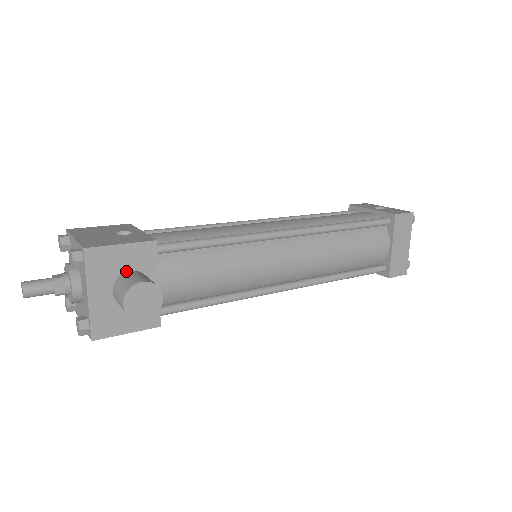
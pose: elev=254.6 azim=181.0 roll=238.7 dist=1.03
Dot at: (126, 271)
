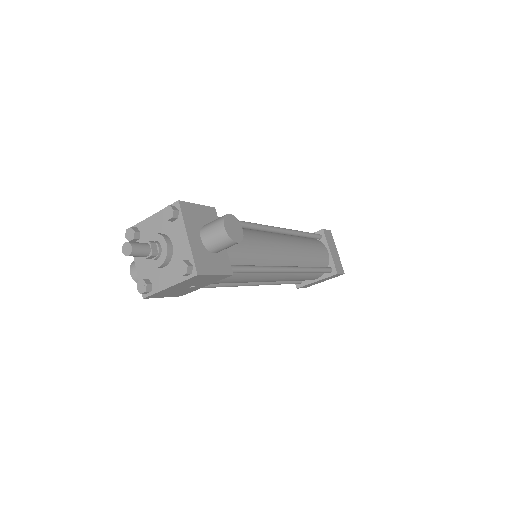
Dot at: (204, 225)
